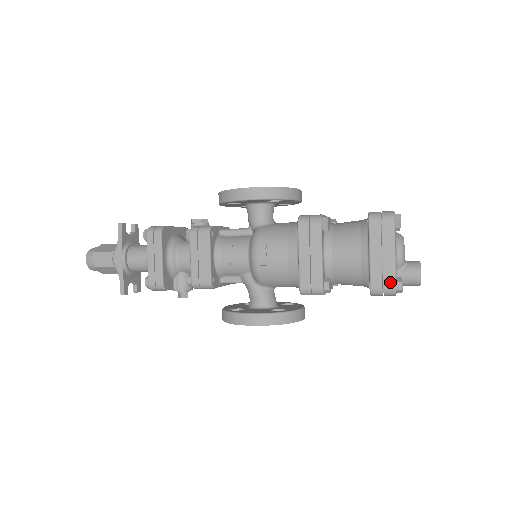
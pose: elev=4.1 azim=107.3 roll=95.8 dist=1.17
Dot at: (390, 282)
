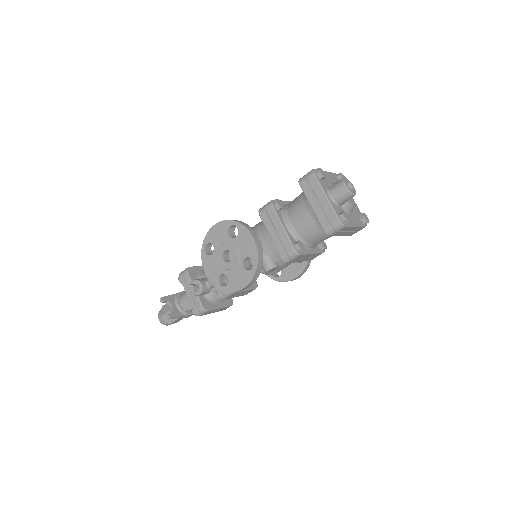
Dot at: occluded
